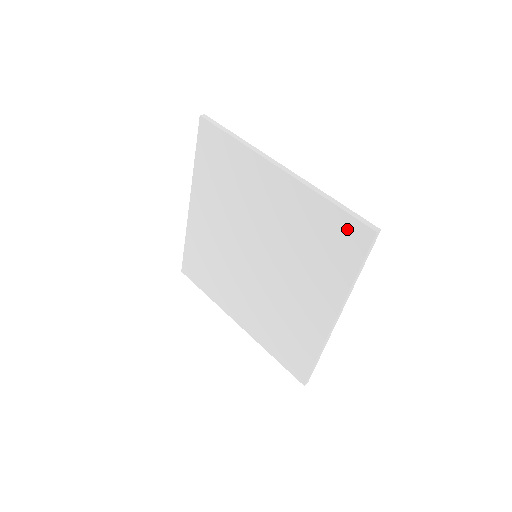
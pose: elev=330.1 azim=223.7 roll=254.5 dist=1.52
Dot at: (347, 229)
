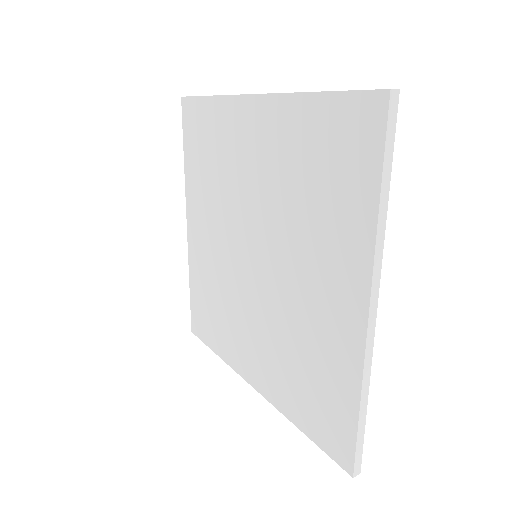
Dot at: (348, 119)
